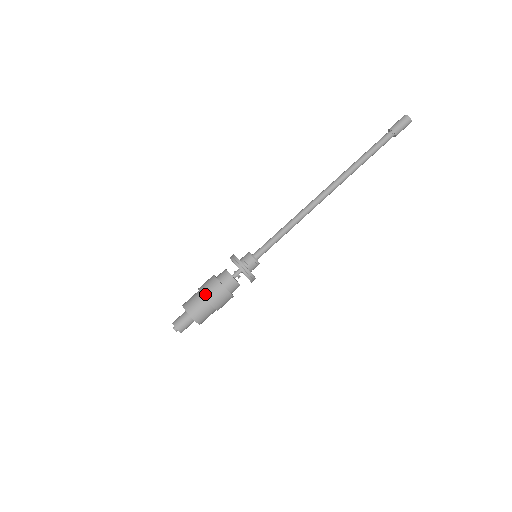
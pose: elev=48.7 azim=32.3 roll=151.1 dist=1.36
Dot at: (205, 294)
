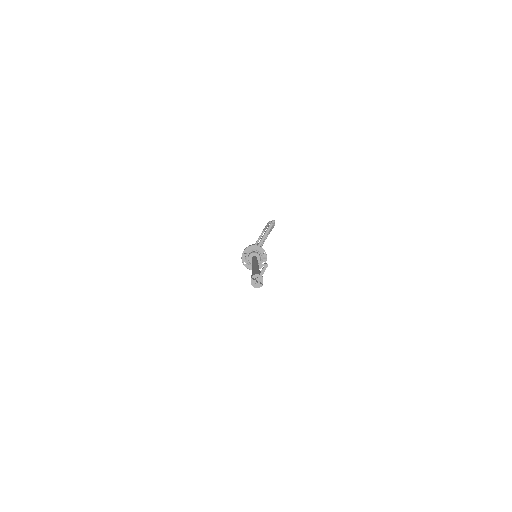
Dot at: occluded
